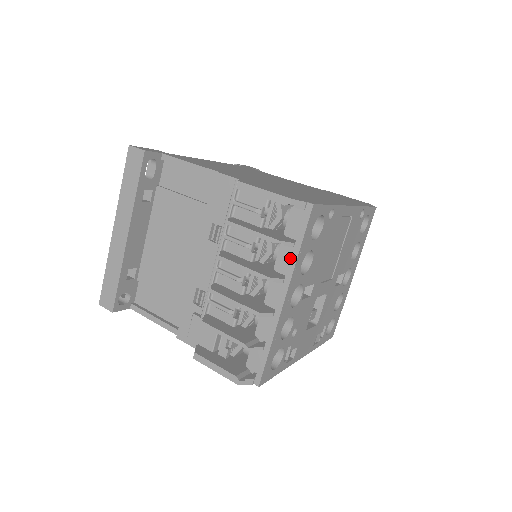
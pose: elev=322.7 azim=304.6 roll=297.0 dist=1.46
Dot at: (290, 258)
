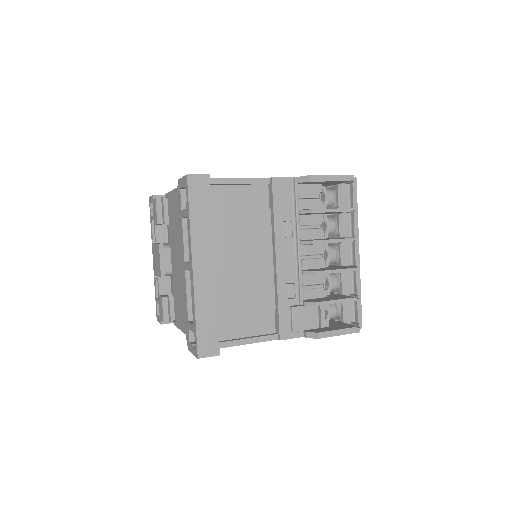
Dot at: (348, 223)
